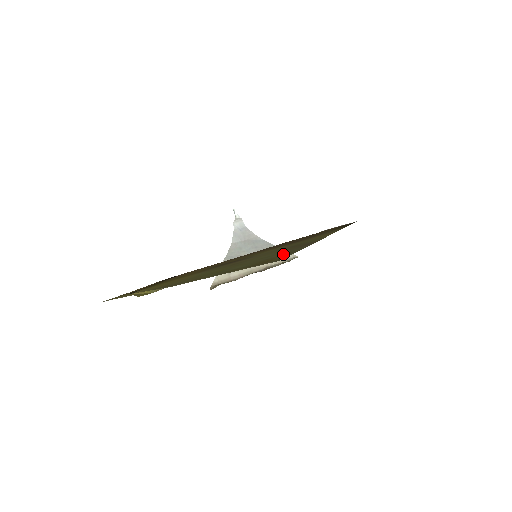
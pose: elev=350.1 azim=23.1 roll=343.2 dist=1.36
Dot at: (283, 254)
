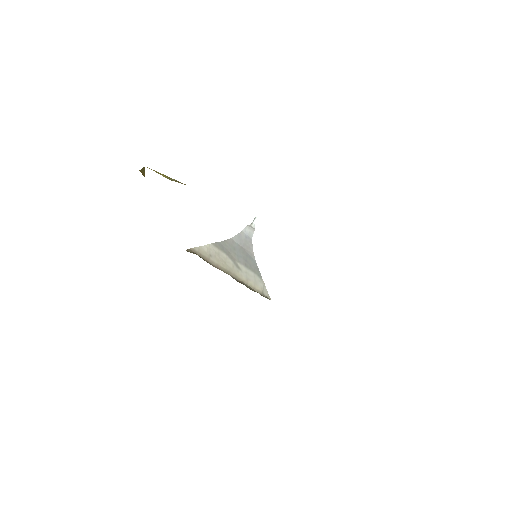
Dot at: occluded
